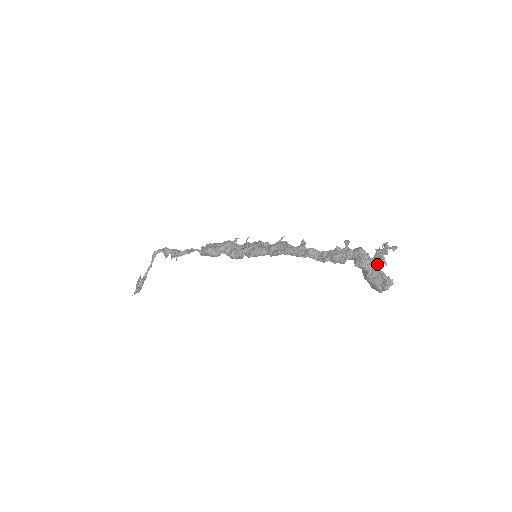
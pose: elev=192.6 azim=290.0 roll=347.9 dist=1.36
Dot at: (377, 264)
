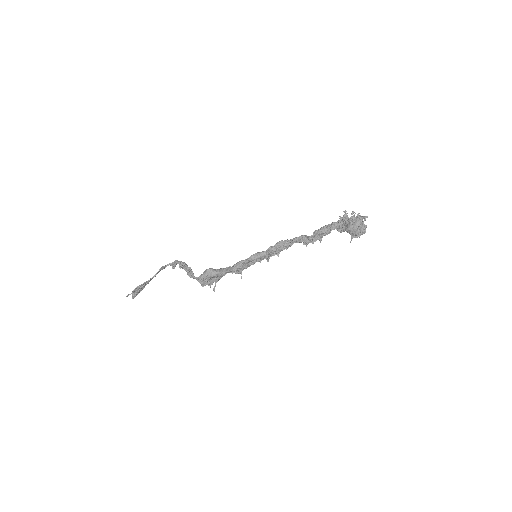
Dot at: occluded
